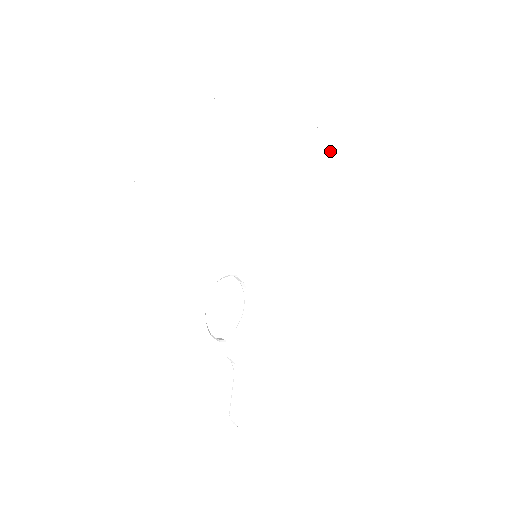
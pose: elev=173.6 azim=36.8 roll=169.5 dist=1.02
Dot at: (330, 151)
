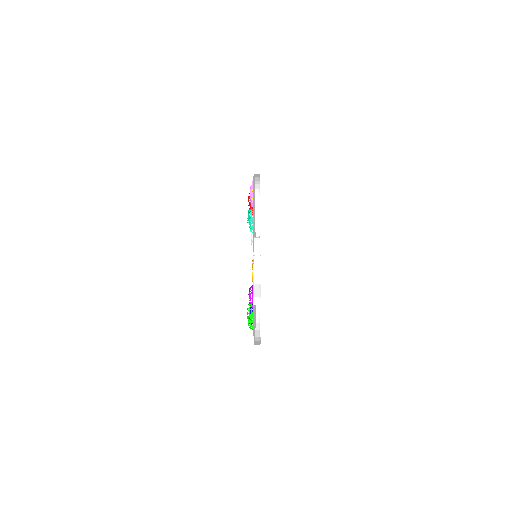
Dot at: occluded
